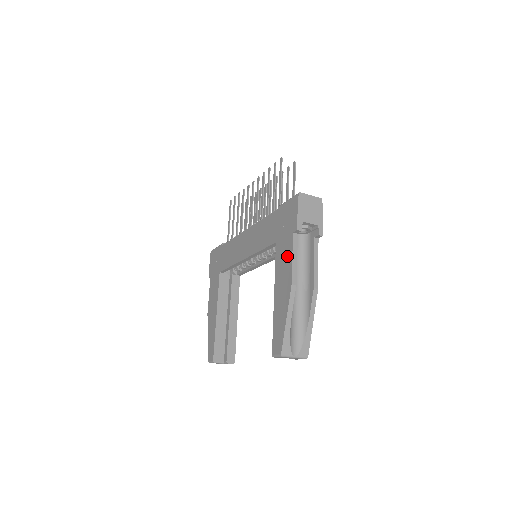
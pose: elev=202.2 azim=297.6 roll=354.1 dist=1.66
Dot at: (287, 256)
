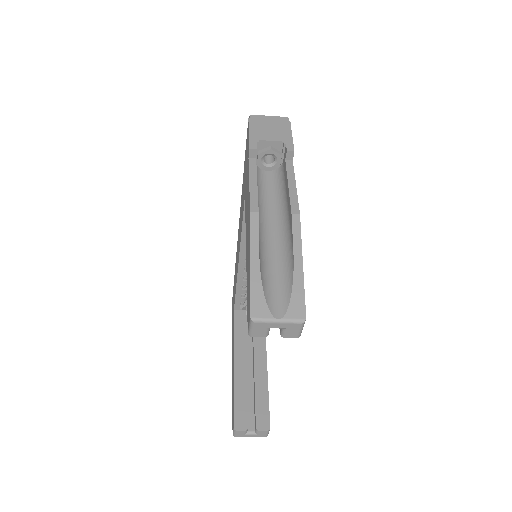
Dot at: (247, 190)
